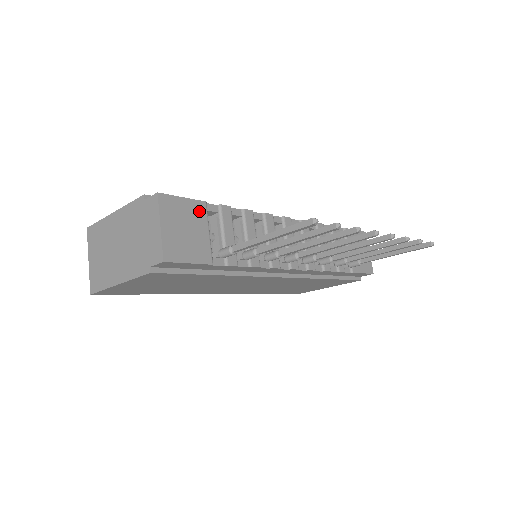
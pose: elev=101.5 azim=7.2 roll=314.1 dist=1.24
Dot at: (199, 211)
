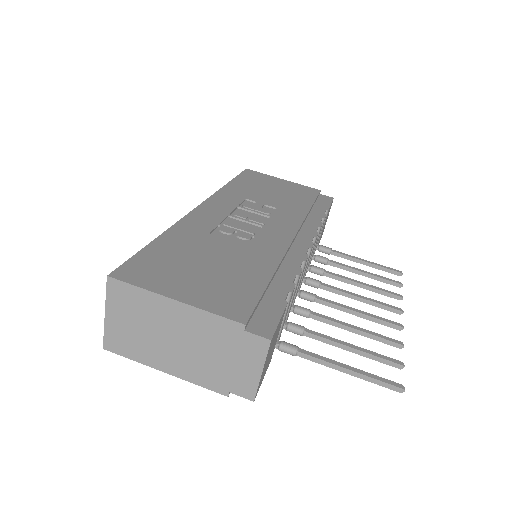
Dot at: (282, 319)
